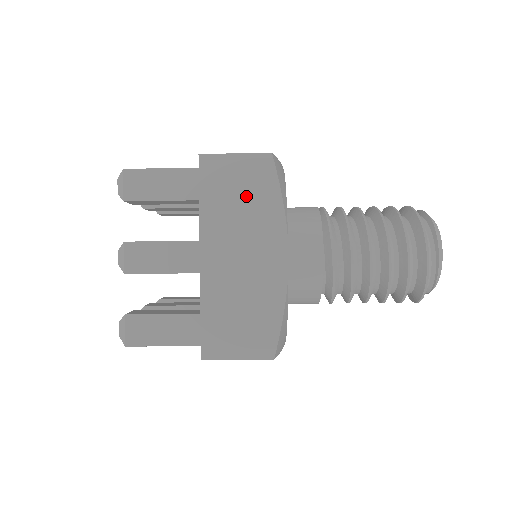
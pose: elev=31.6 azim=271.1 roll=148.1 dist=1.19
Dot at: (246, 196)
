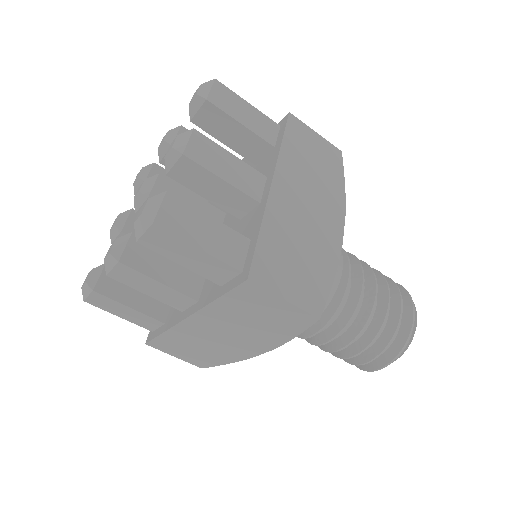
Dot at: (319, 165)
